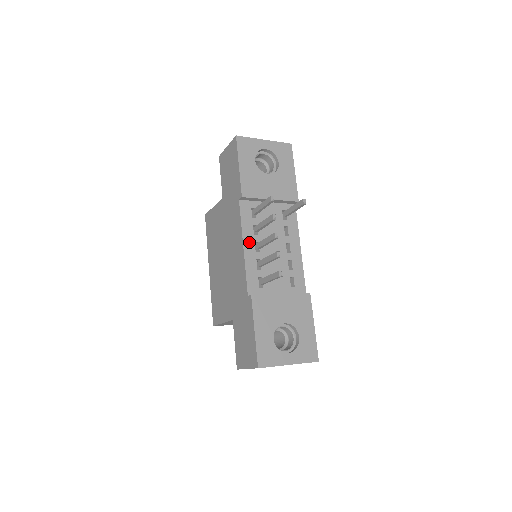
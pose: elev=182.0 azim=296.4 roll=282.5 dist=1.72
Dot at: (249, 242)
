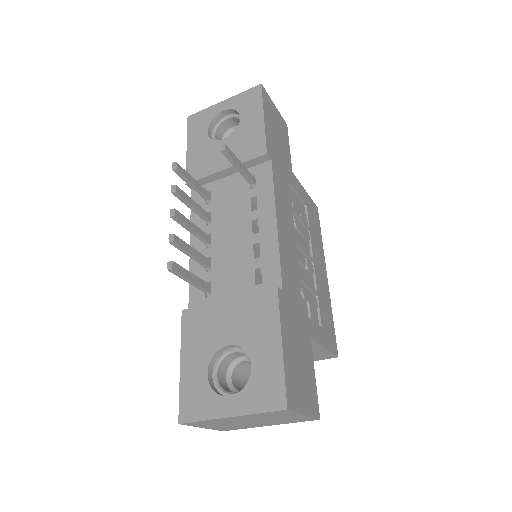
Dot at: occluded
